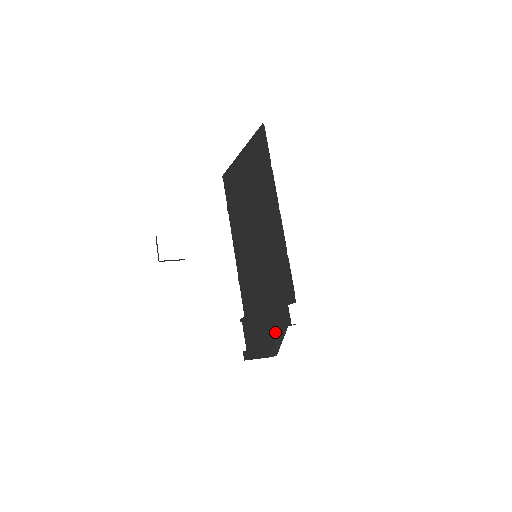
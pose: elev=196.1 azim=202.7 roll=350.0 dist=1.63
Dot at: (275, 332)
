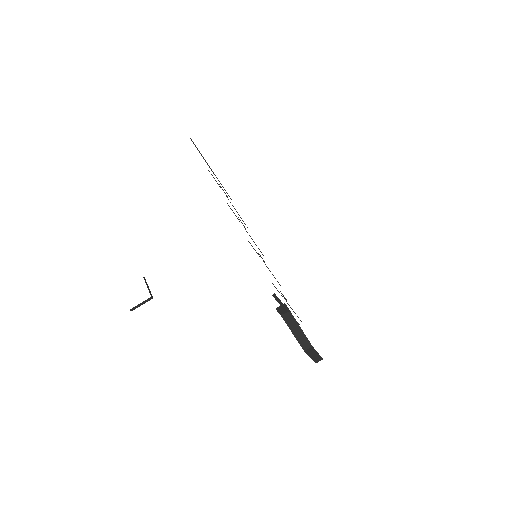
Dot at: (286, 323)
